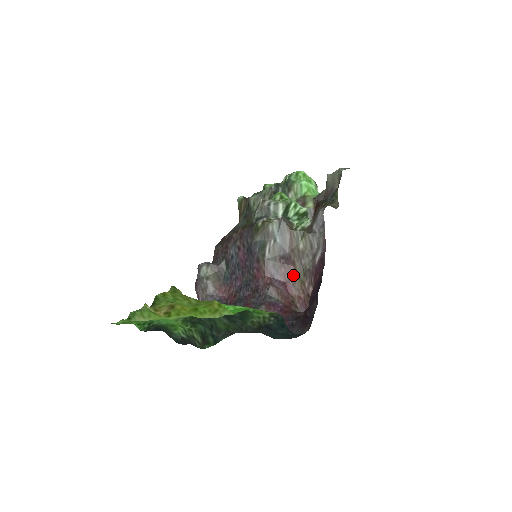
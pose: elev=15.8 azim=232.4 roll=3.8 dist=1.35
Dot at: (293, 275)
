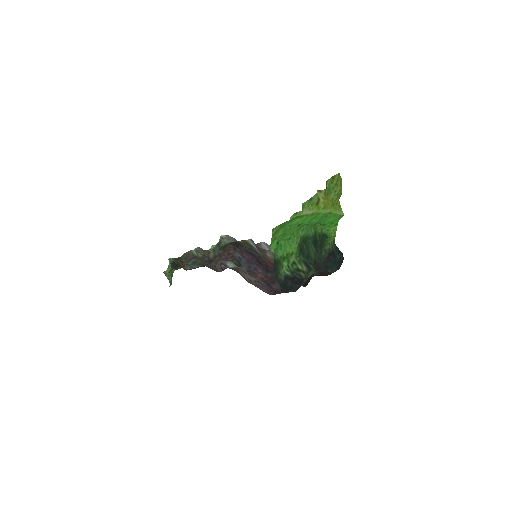
Dot at: occluded
